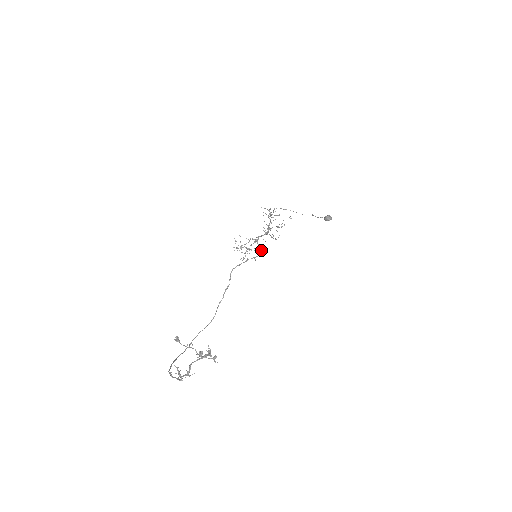
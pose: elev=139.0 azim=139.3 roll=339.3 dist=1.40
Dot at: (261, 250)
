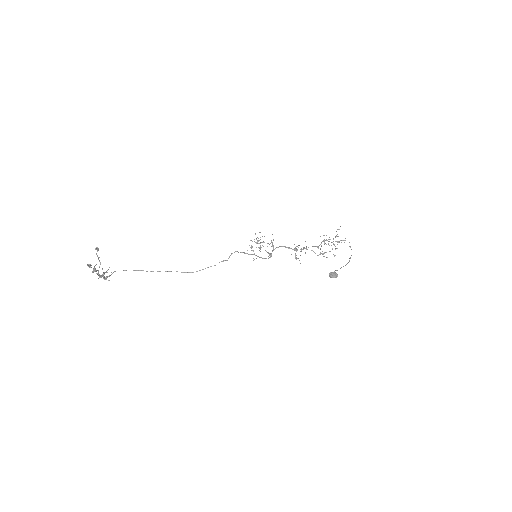
Dot at: (270, 256)
